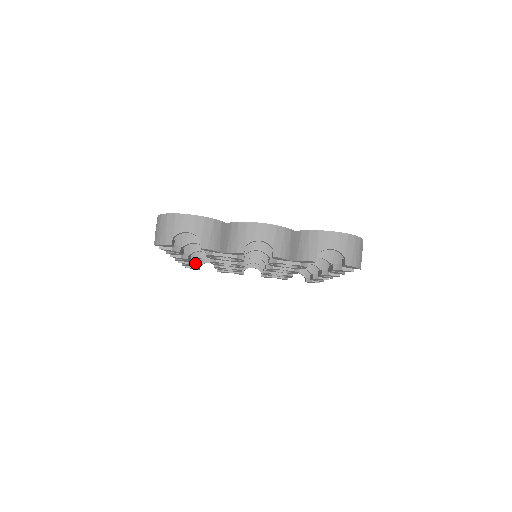
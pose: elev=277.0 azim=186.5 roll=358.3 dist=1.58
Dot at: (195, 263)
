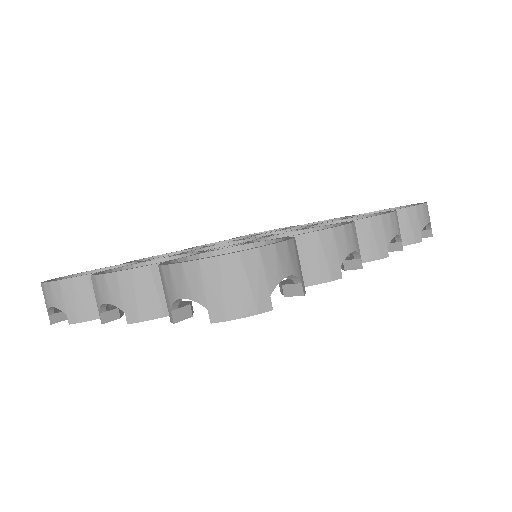
Dot at: occluded
